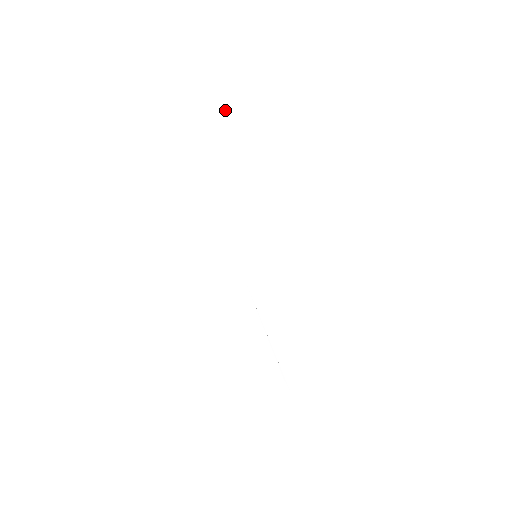
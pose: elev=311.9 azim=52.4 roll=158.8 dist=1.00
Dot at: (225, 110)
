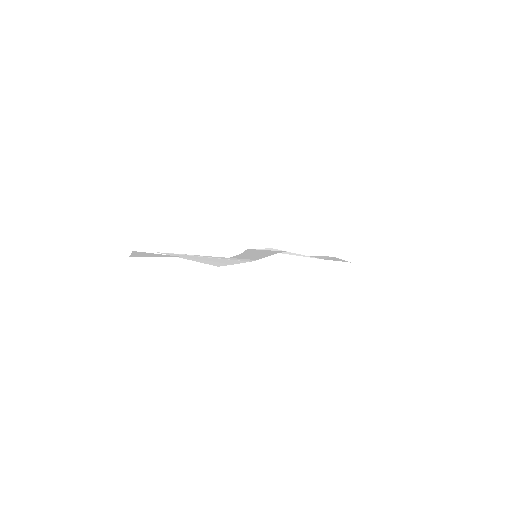
Dot at: (186, 260)
